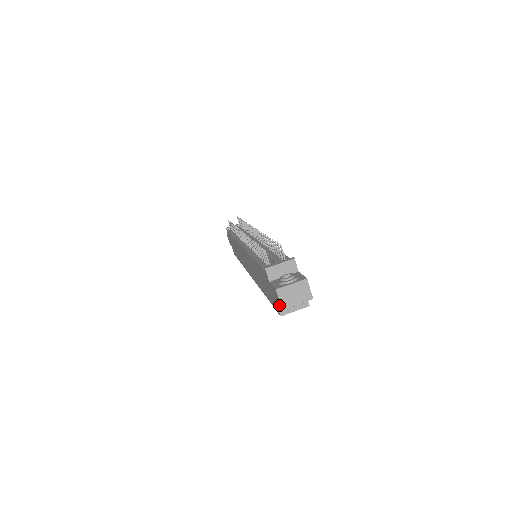
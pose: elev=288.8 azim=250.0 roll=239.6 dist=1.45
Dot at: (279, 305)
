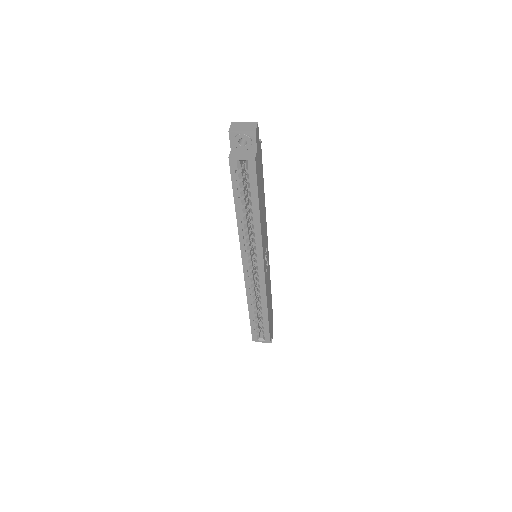
Dot at: (229, 137)
